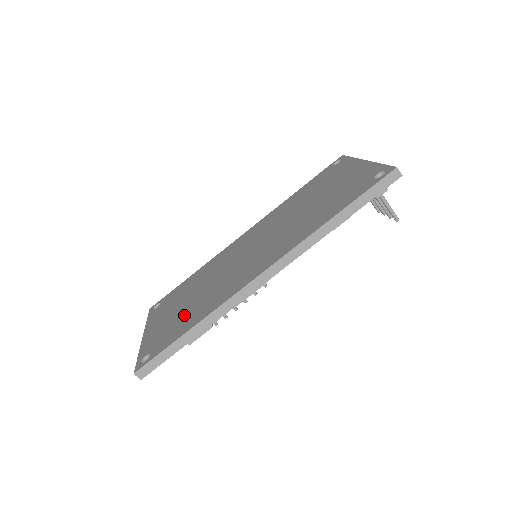
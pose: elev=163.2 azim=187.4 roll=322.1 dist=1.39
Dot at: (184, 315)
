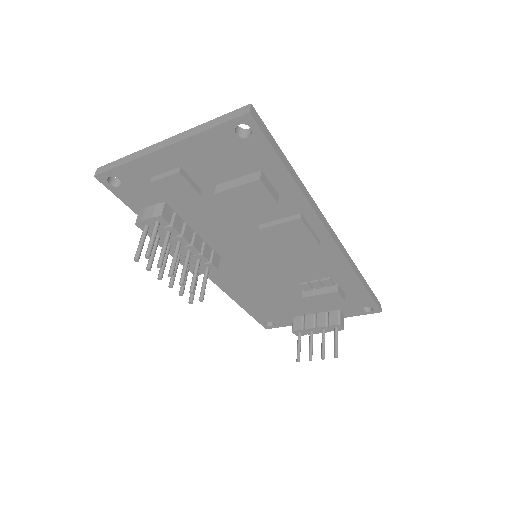
Dot at: occluded
